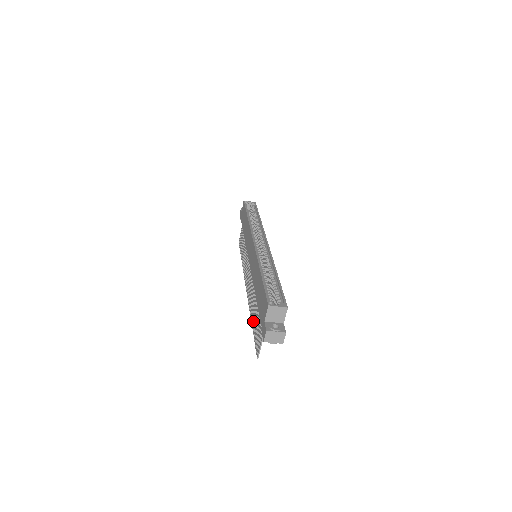
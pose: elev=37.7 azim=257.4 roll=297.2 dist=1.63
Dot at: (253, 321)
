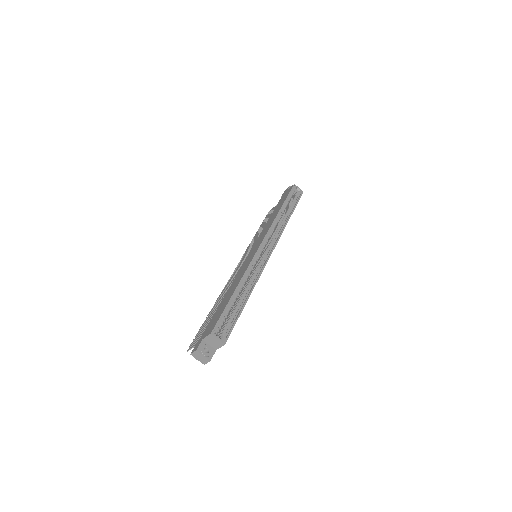
Dot at: (210, 313)
